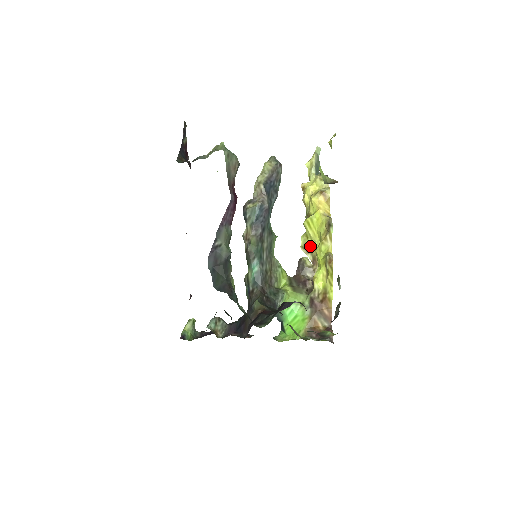
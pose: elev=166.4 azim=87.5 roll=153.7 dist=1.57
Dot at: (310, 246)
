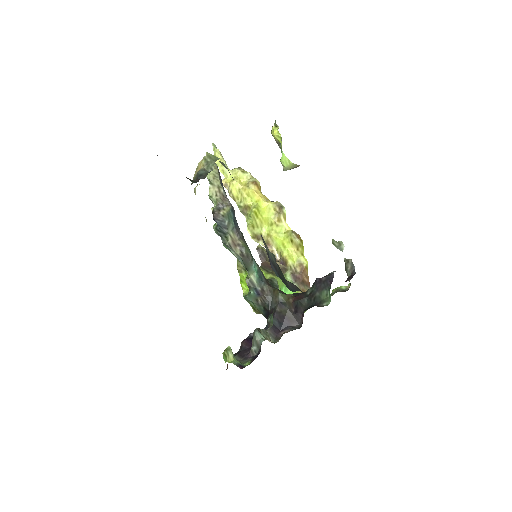
Dot at: (259, 234)
